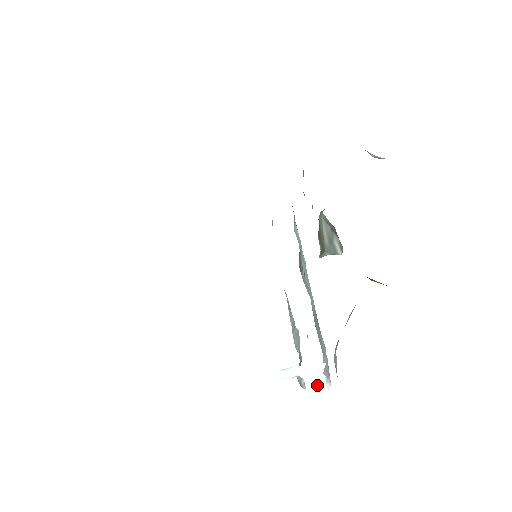
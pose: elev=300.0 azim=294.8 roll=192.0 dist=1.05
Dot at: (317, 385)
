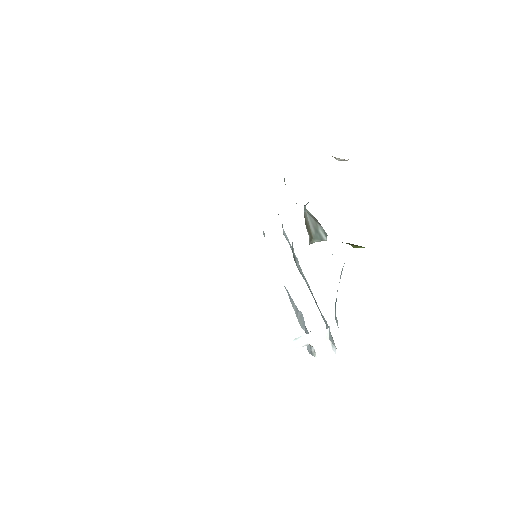
Dot at: (325, 350)
